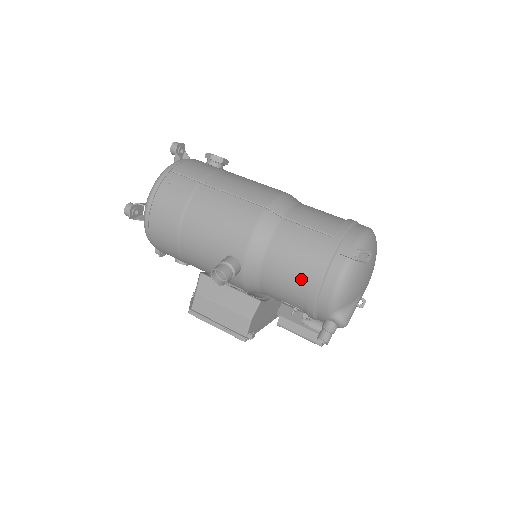
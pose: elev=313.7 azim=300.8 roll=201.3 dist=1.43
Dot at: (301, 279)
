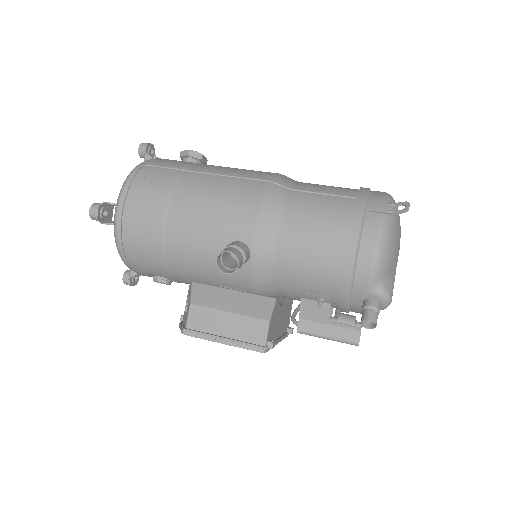
Dot at: (330, 249)
